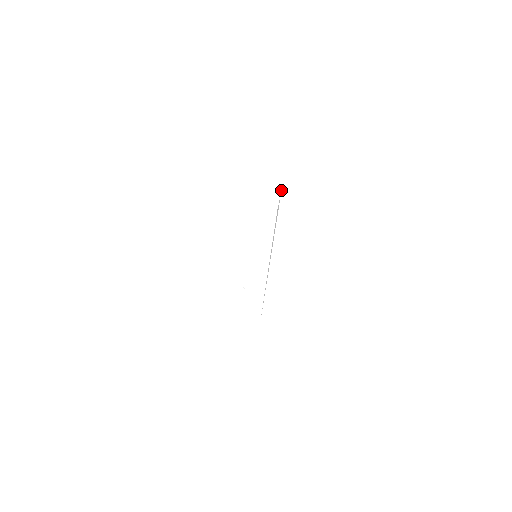
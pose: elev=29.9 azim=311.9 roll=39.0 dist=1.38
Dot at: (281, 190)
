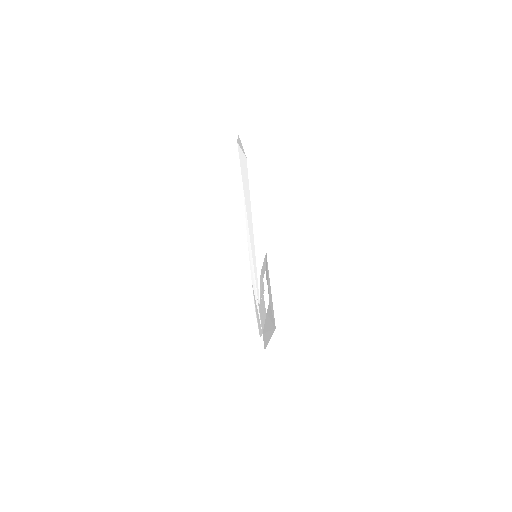
Dot at: occluded
